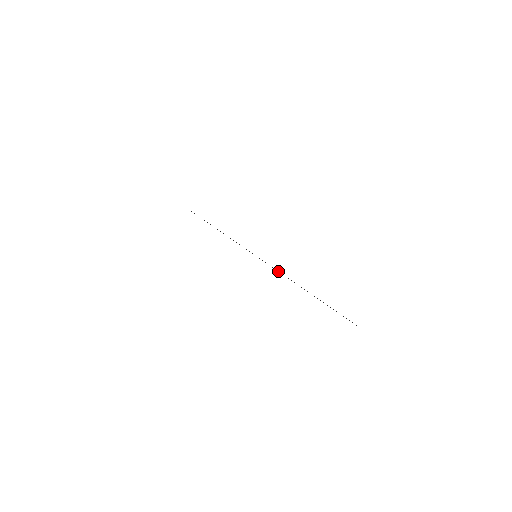
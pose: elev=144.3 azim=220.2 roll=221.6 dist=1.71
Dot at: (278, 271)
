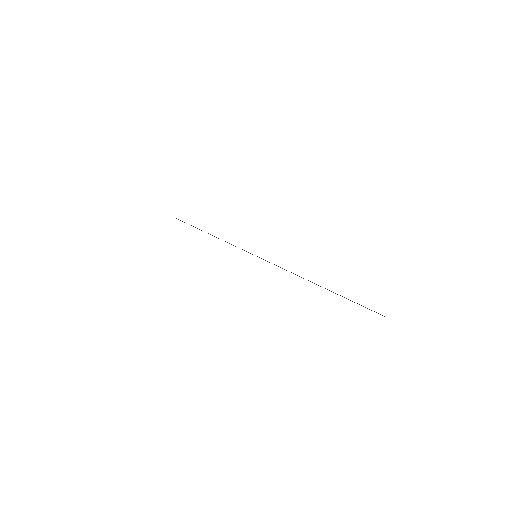
Dot at: occluded
